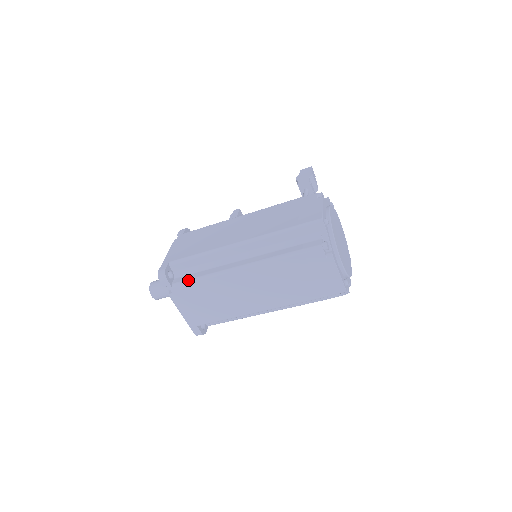
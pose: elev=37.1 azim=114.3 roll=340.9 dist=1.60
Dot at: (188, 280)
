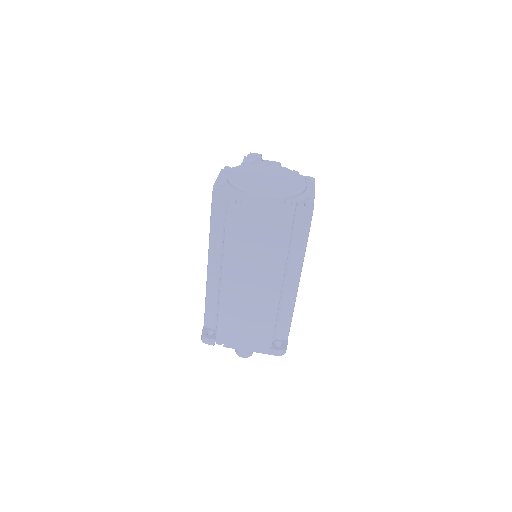
Dot at: occluded
